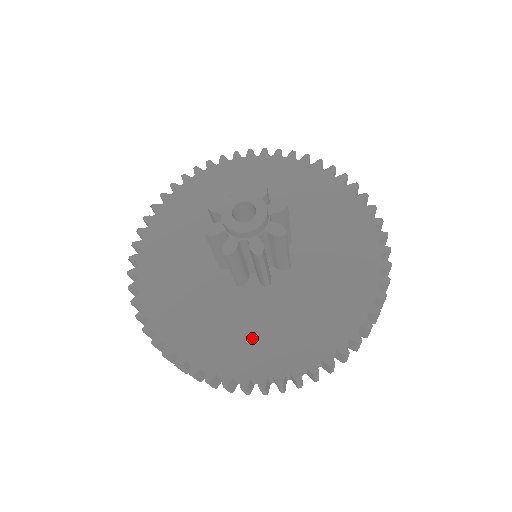
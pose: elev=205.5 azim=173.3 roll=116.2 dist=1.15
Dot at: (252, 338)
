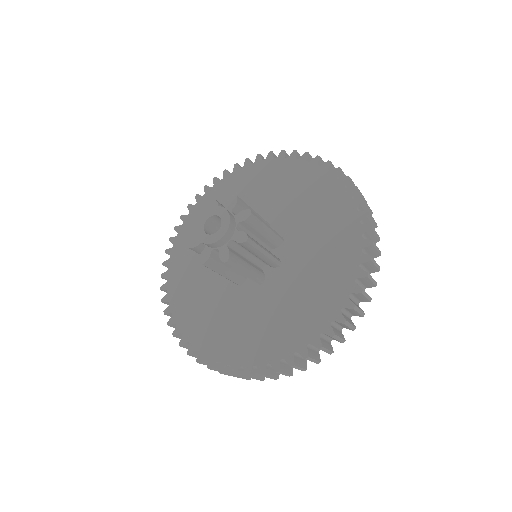
Dot at: (202, 310)
